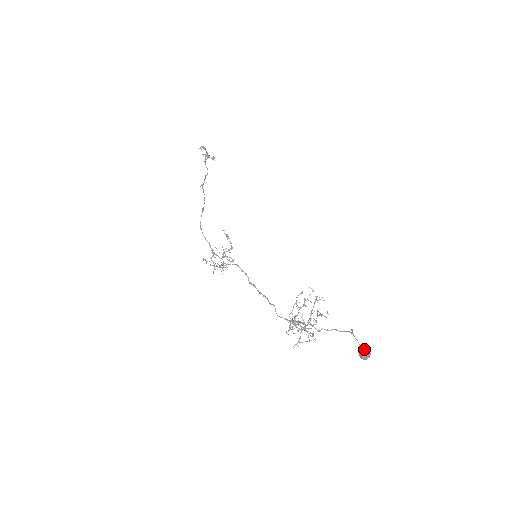
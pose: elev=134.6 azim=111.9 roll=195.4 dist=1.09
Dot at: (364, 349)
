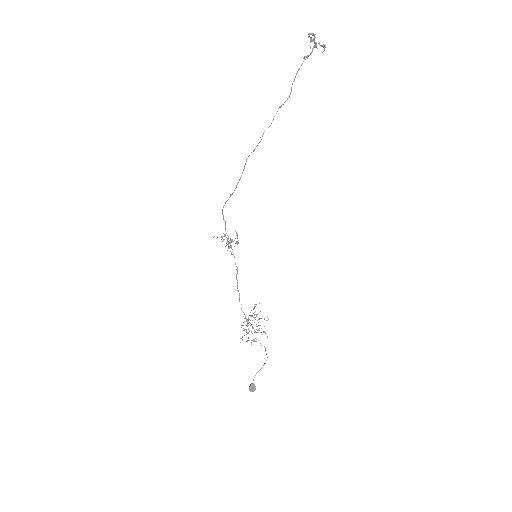
Dot at: (251, 389)
